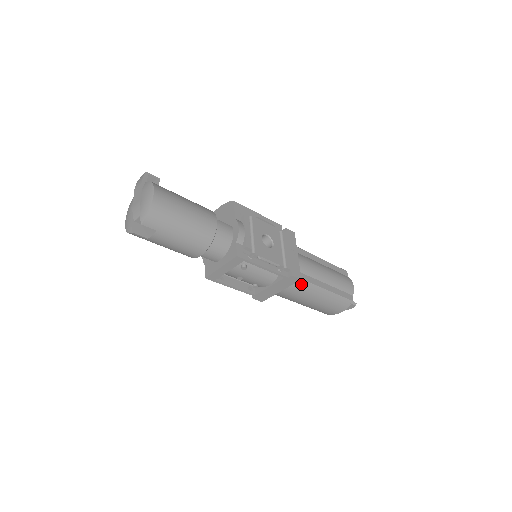
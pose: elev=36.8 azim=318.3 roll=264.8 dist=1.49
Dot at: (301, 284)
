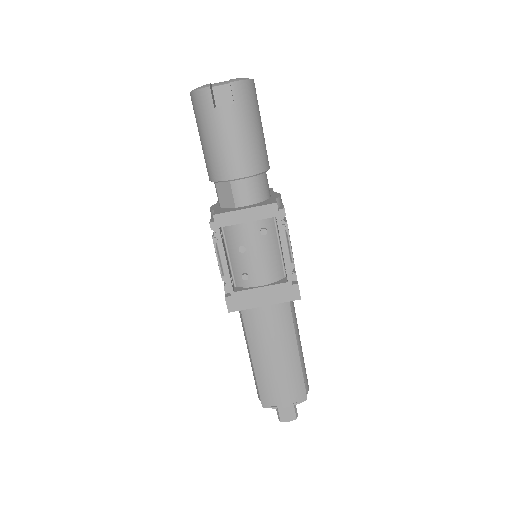
Dot at: (286, 316)
